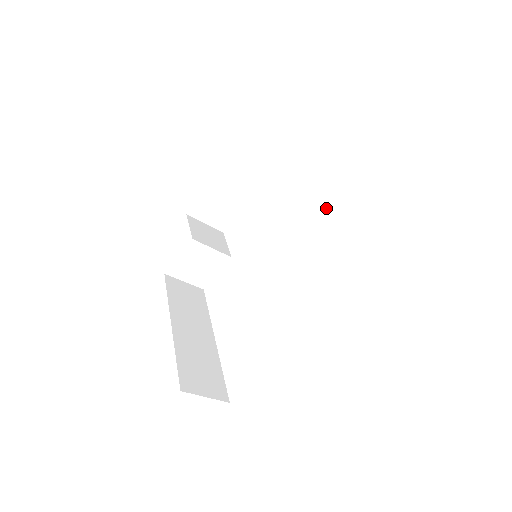
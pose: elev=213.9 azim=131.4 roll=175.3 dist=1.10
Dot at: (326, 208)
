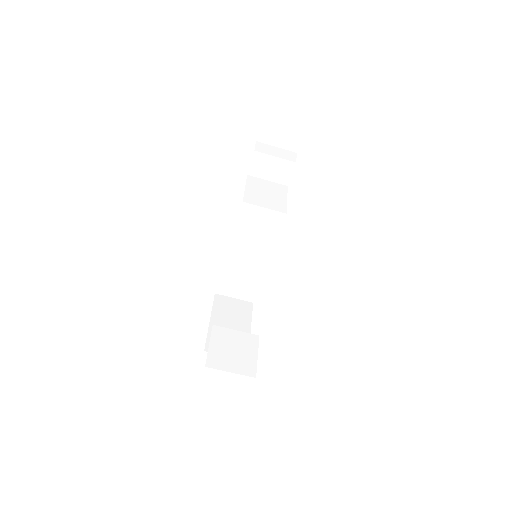
Dot at: (268, 199)
